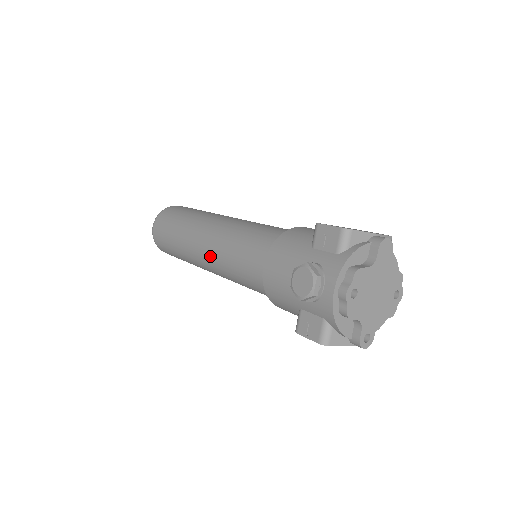
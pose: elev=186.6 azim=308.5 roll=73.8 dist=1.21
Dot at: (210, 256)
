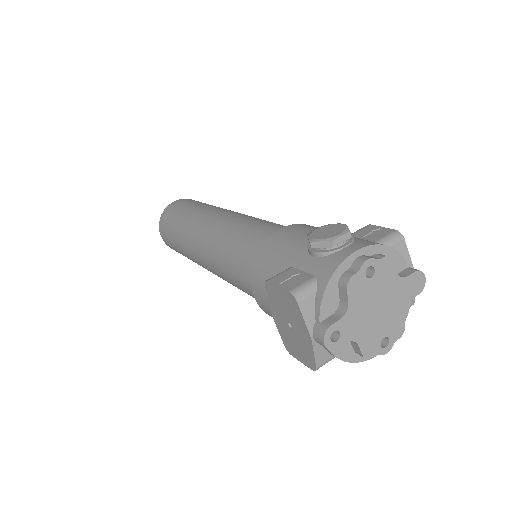
Dot at: (220, 222)
